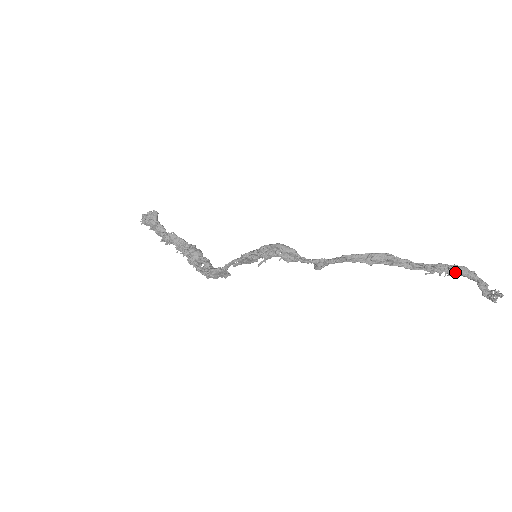
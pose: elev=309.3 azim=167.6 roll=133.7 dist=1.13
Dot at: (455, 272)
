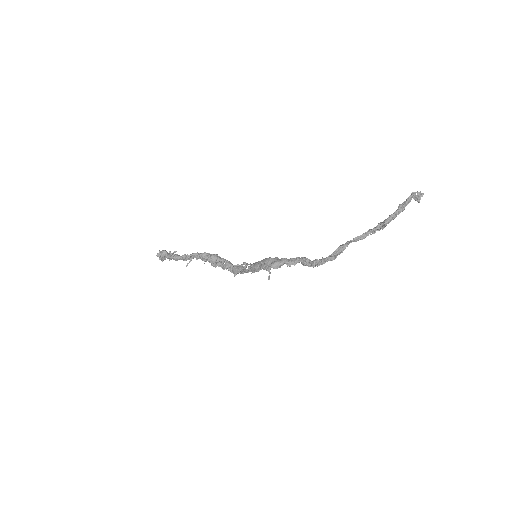
Dot at: occluded
